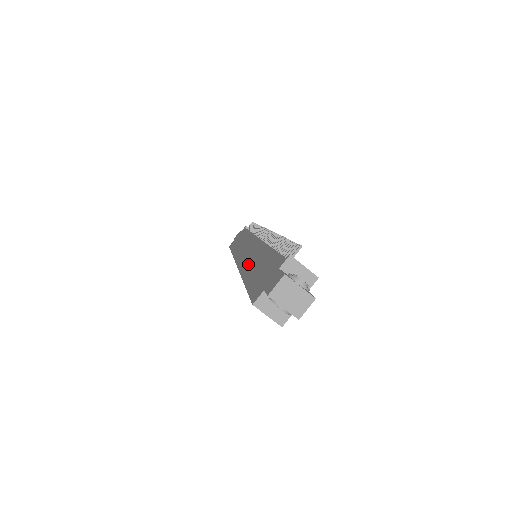
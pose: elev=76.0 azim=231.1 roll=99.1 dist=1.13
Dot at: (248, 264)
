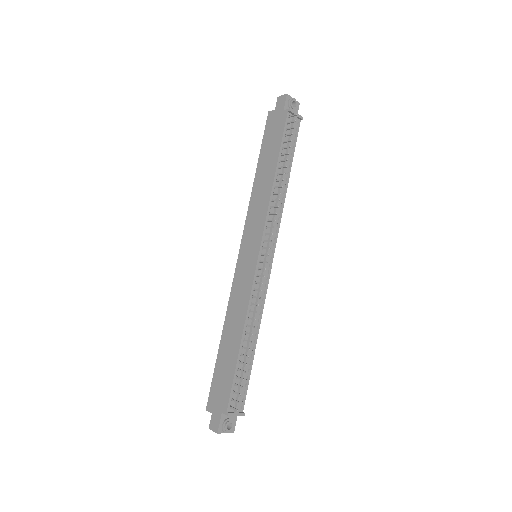
Dot at: (233, 311)
